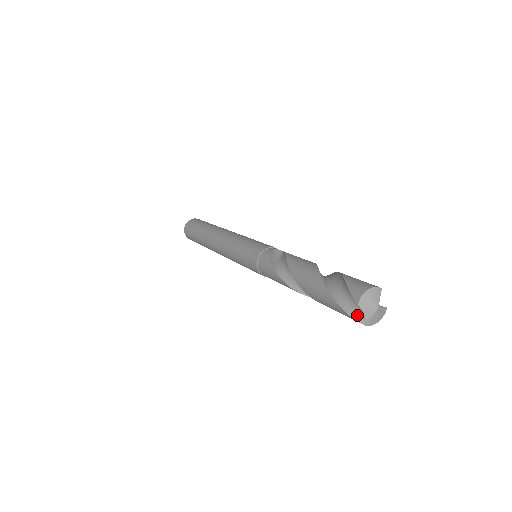
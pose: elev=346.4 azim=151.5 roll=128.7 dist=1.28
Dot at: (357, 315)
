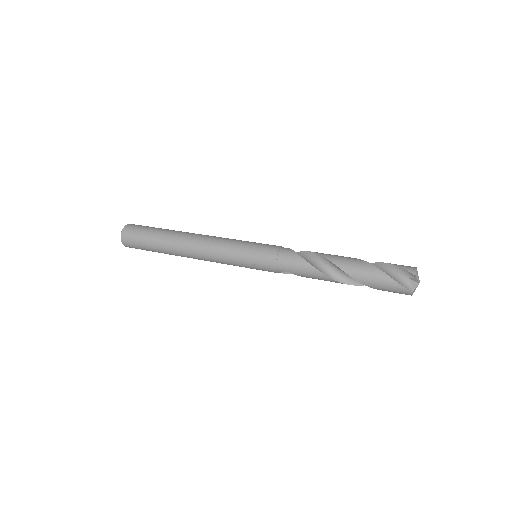
Dot at: (407, 286)
